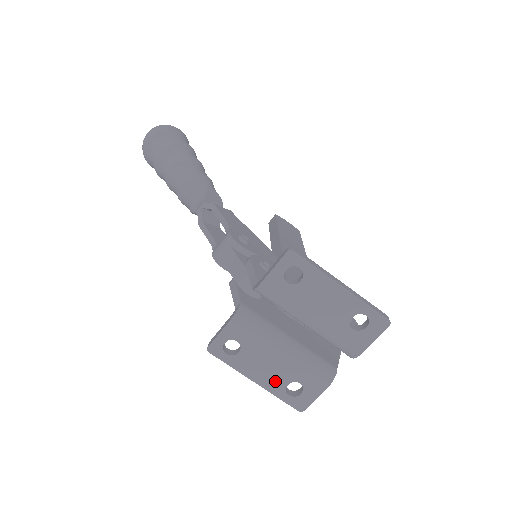
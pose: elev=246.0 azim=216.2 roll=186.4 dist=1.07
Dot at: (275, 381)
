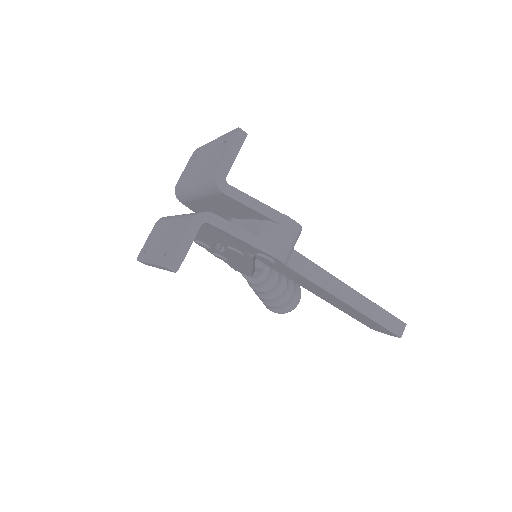
Dot at: (161, 250)
